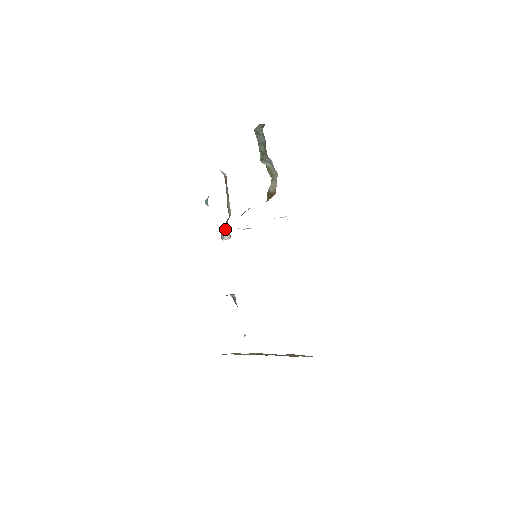
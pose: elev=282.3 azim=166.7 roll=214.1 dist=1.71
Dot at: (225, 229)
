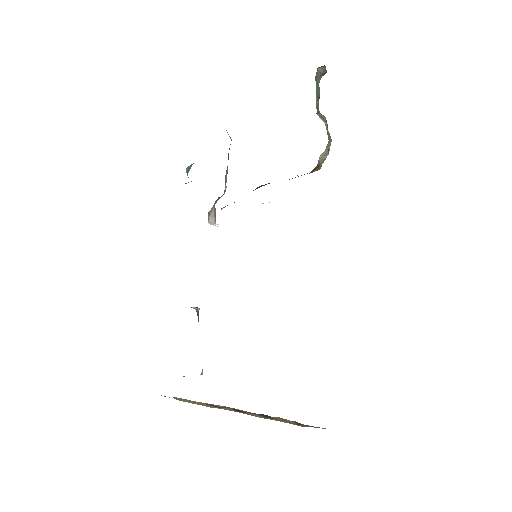
Dot at: (213, 209)
